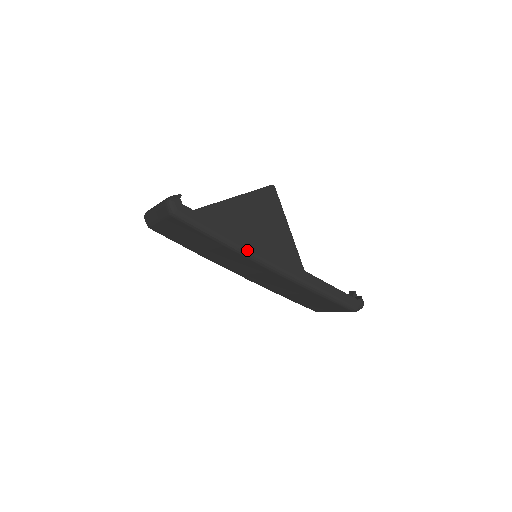
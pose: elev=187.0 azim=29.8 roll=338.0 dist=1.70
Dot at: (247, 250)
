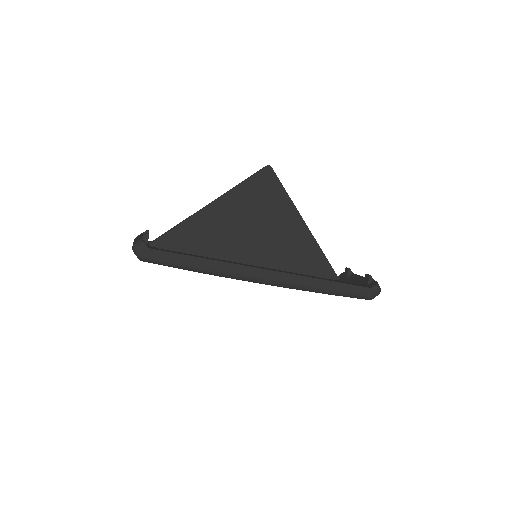
Dot at: (229, 273)
